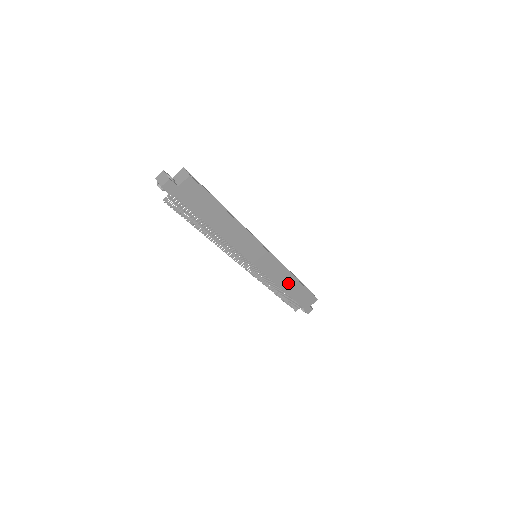
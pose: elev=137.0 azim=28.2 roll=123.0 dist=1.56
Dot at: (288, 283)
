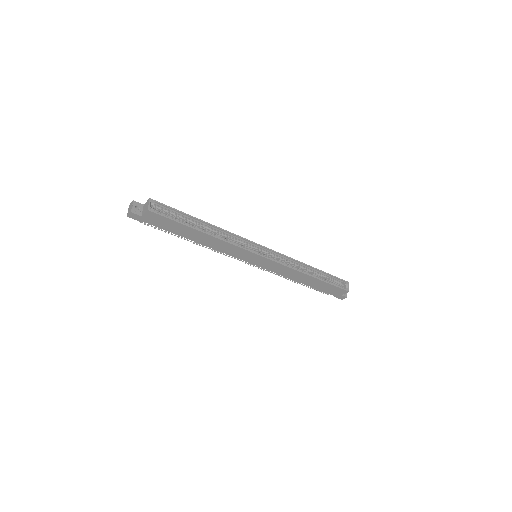
Dot at: (302, 278)
